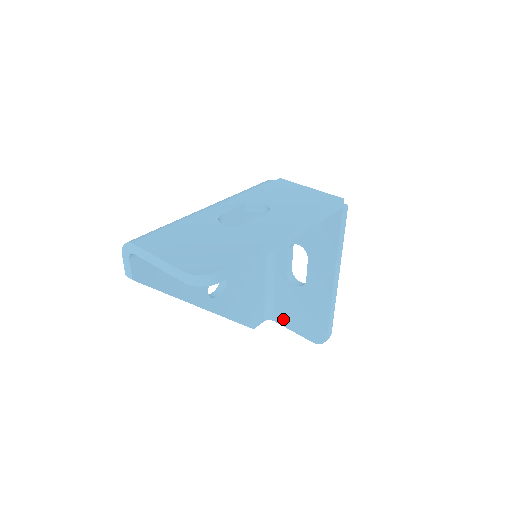
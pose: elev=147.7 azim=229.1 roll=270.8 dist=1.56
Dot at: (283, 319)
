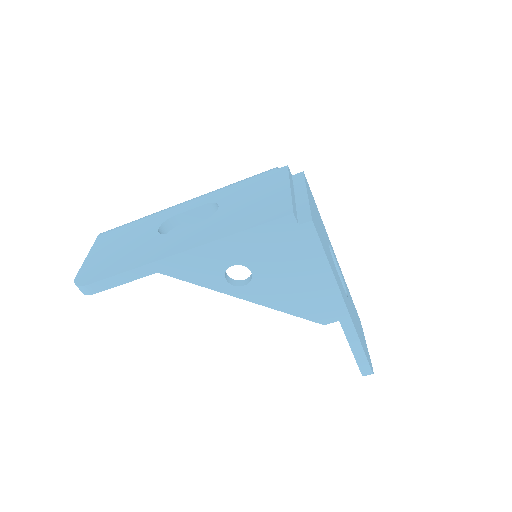
Dot at: occluded
